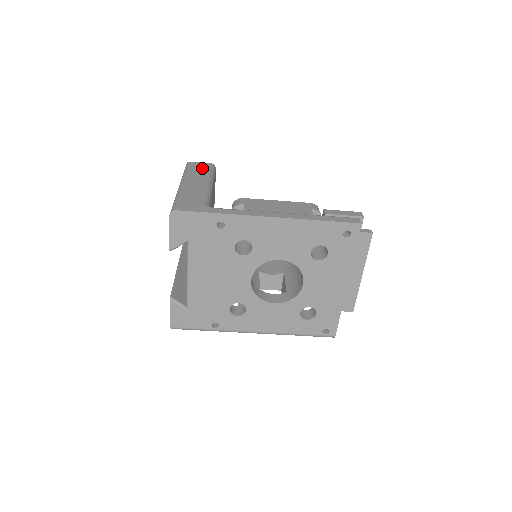
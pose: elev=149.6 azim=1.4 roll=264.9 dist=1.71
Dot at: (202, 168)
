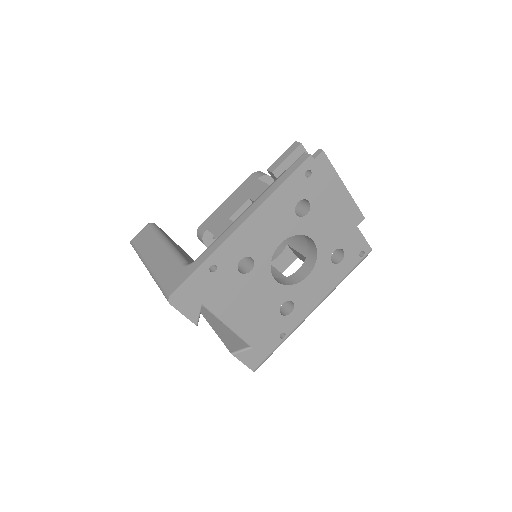
Dot at: (146, 236)
